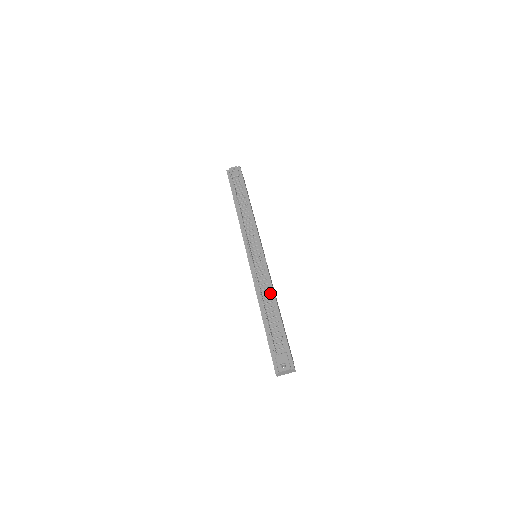
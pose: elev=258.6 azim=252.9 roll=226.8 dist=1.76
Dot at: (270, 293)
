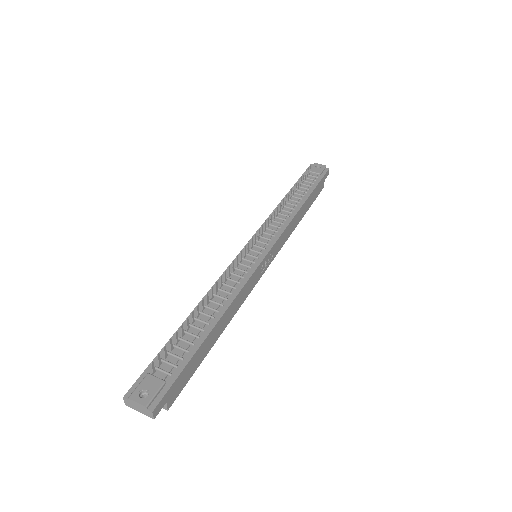
Dot at: (226, 300)
